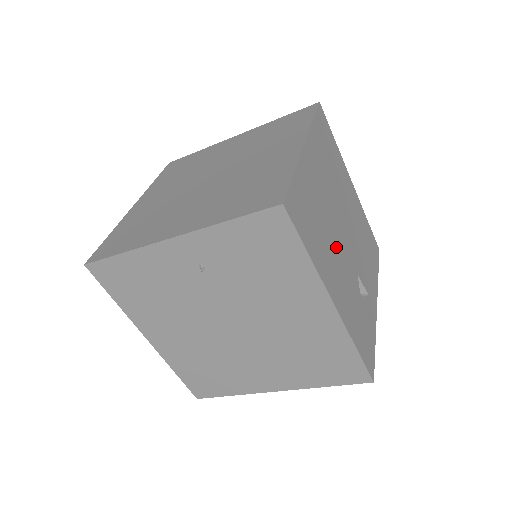
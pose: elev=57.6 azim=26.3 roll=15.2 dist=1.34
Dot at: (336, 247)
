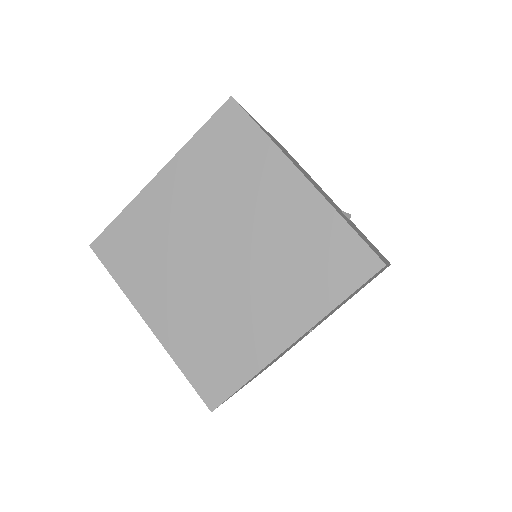
Dot at: (347, 219)
